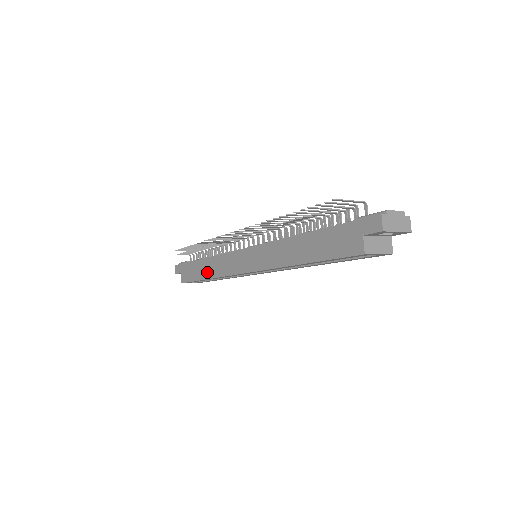
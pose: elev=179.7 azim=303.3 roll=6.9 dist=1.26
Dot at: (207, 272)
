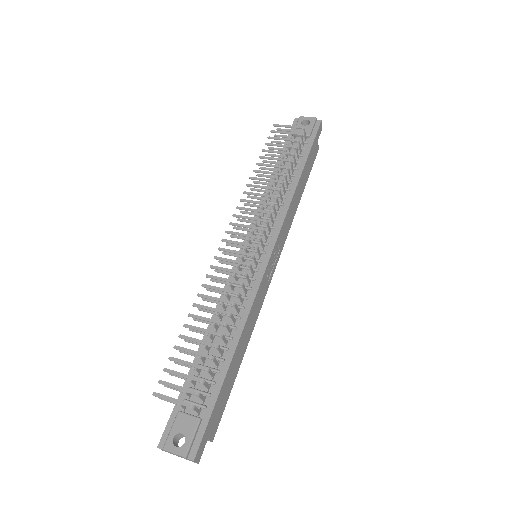
Dot at: occluded
